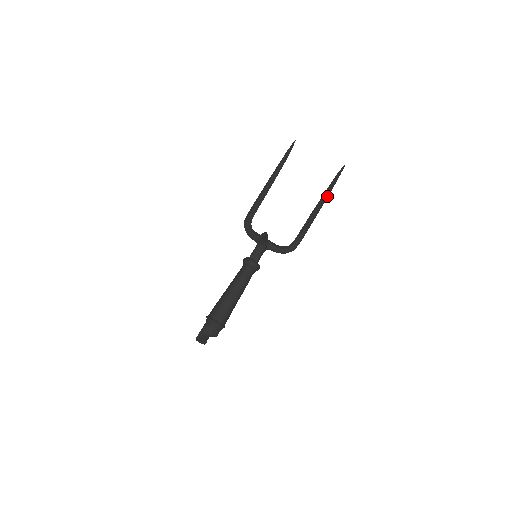
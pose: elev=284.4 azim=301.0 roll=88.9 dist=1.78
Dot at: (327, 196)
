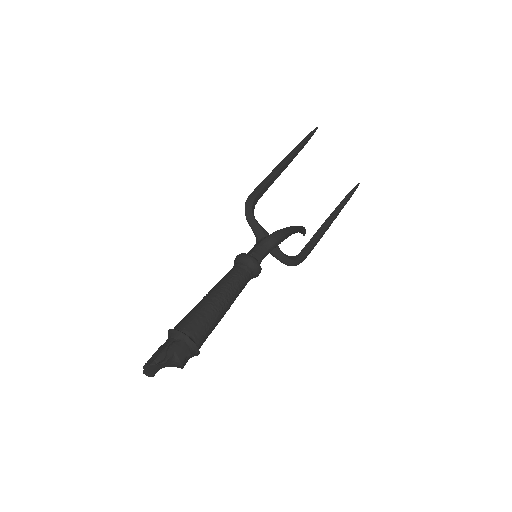
Dot at: (340, 211)
